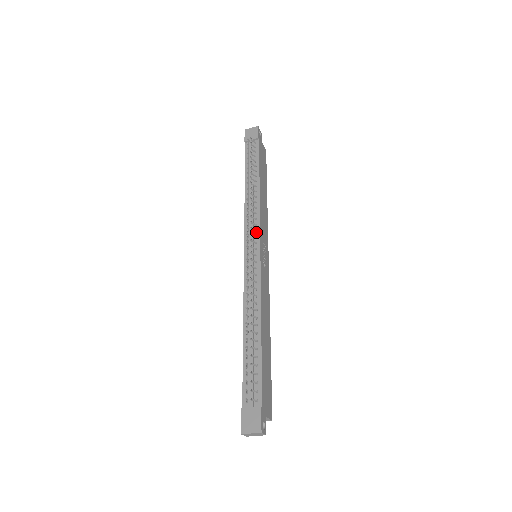
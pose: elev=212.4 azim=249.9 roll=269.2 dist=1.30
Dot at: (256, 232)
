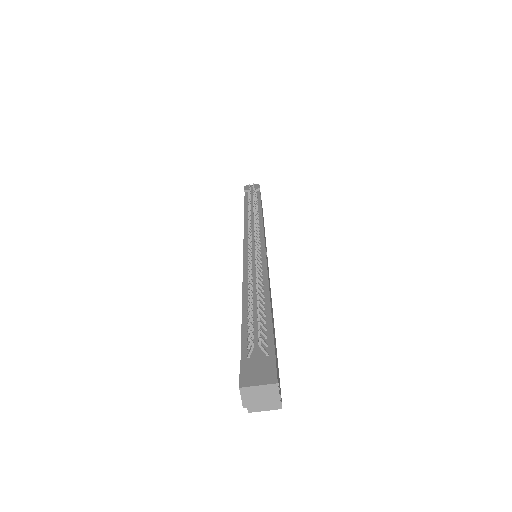
Dot at: (259, 233)
